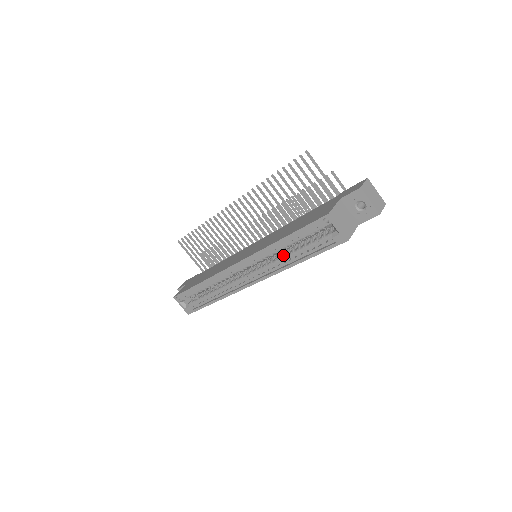
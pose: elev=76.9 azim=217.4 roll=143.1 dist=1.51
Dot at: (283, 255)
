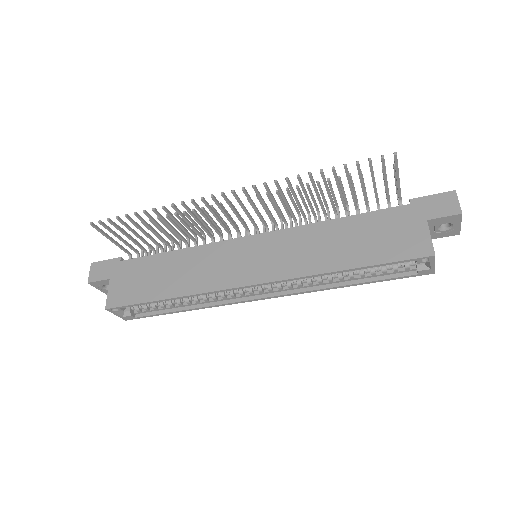
Dot at: occluded
